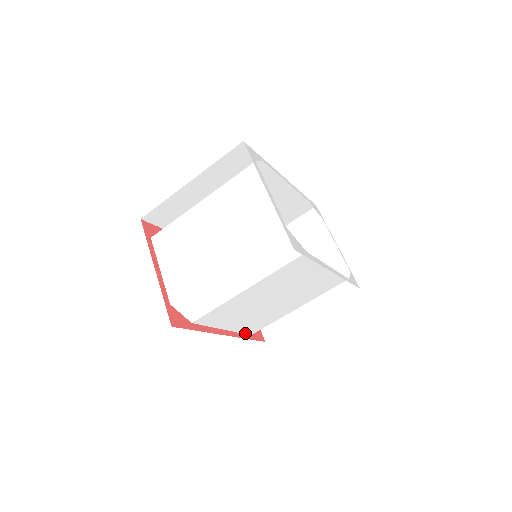
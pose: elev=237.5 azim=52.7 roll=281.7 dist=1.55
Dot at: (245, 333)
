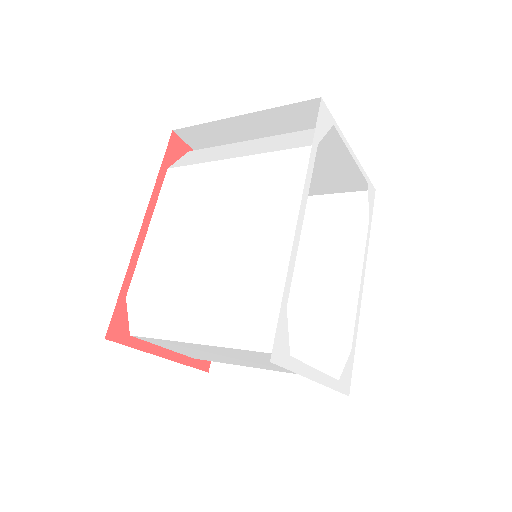
Dot at: occluded
